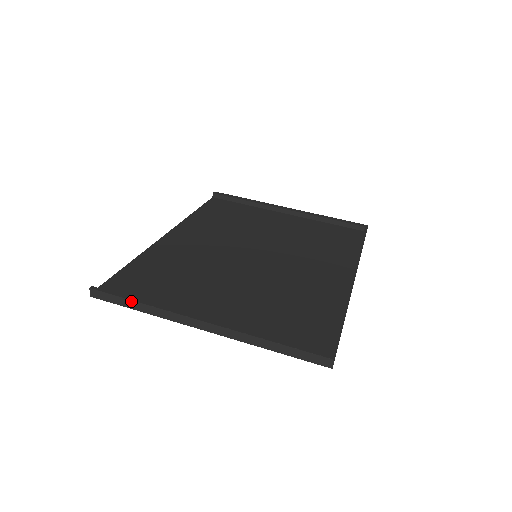
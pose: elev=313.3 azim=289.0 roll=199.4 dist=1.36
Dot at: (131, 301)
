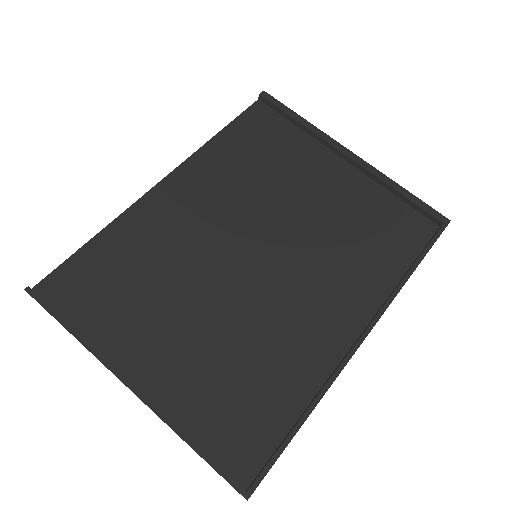
Dot at: (62, 325)
